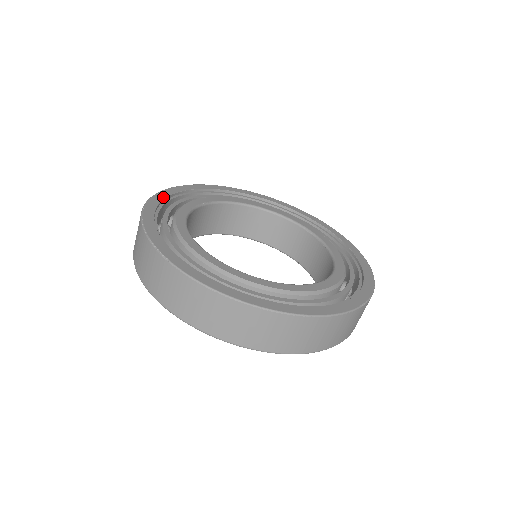
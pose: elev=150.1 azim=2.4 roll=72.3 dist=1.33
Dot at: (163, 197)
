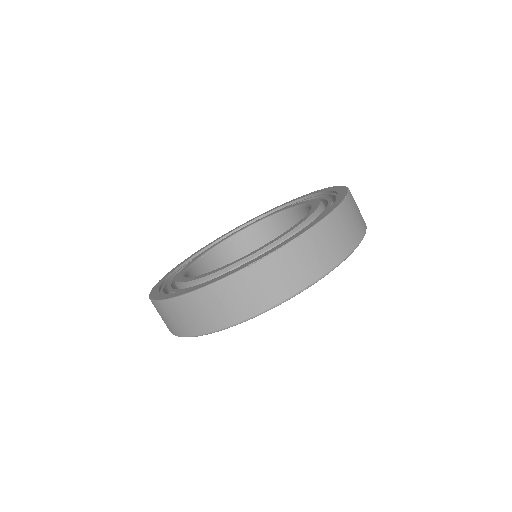
Dot at: (215, 241)
